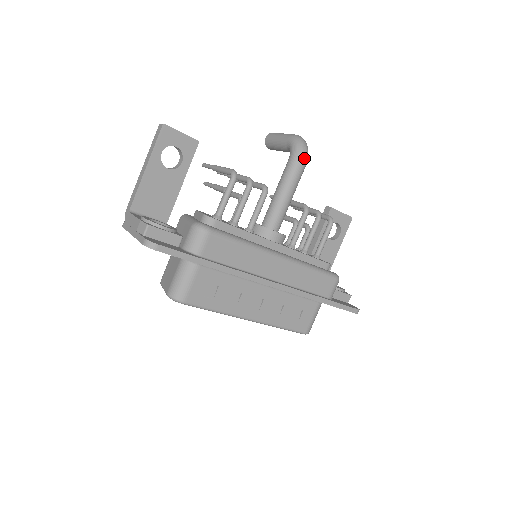
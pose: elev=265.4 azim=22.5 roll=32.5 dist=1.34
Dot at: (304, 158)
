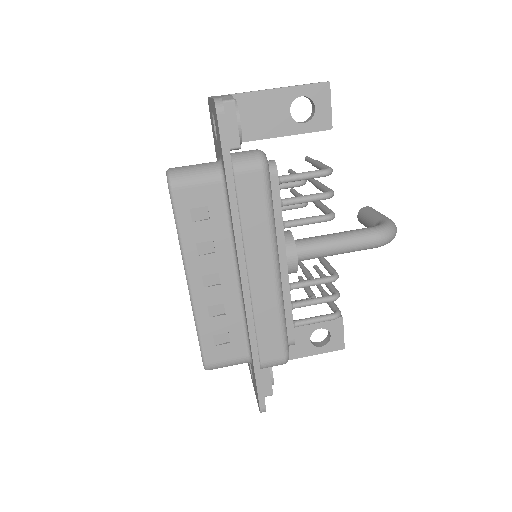
Dot at: (383, 239)
